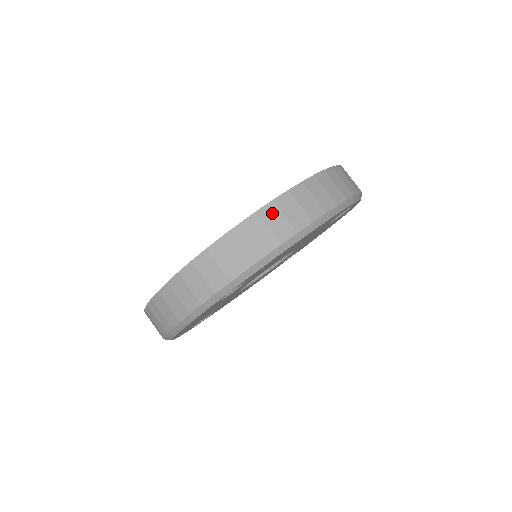
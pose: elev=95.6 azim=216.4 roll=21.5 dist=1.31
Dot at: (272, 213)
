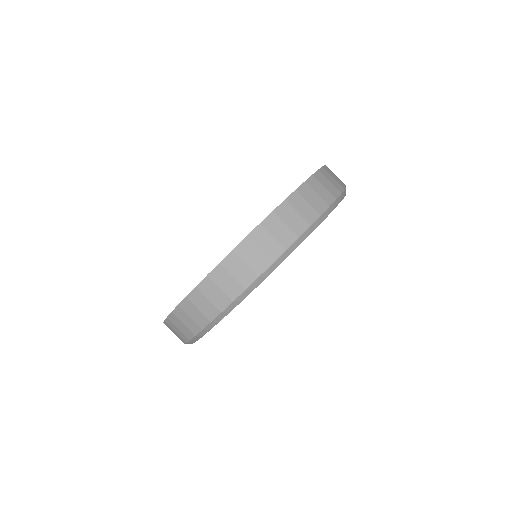
Dot at: (189, 307)
